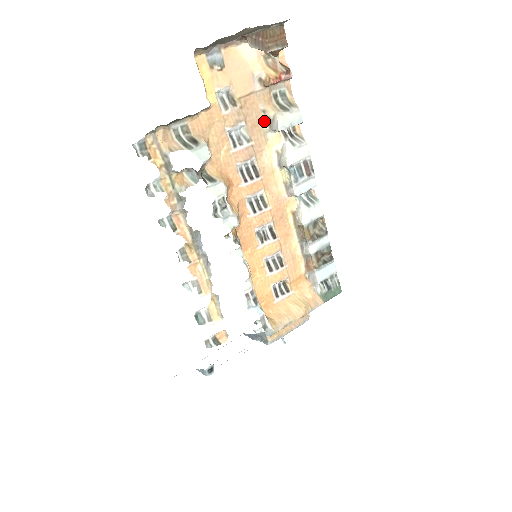
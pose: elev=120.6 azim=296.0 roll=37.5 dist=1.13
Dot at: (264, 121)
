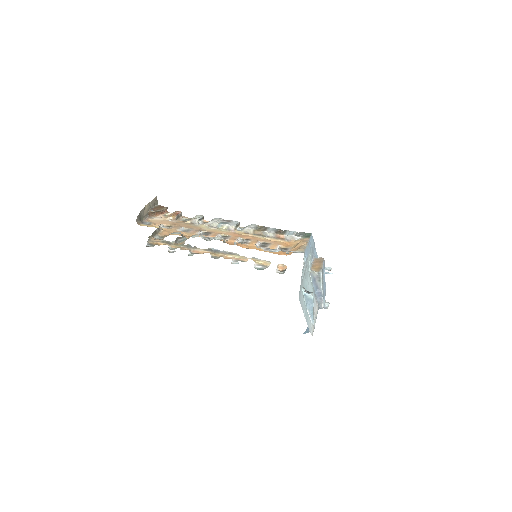
Dot at: (189, 225)
